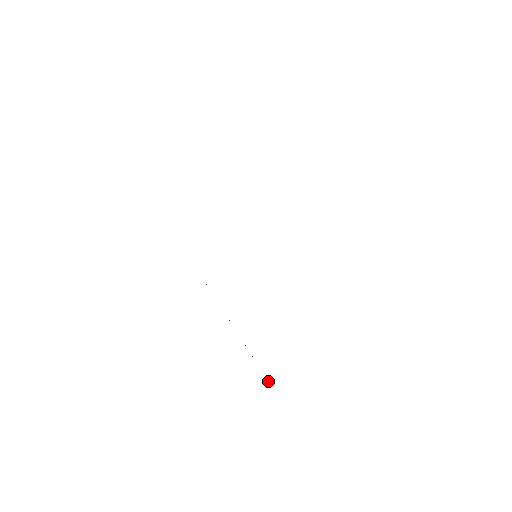
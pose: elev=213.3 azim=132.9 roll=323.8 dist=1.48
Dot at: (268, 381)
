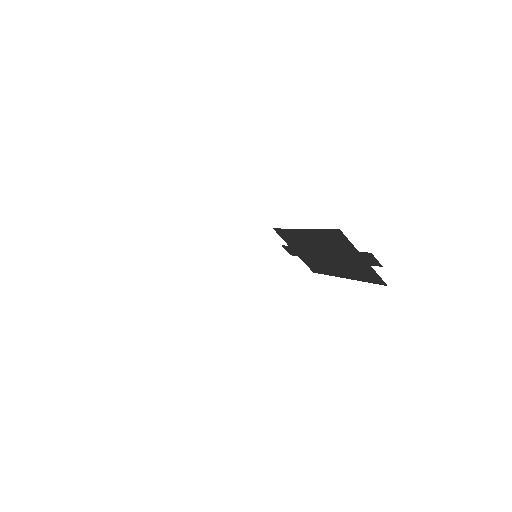
Dot at: occluded
